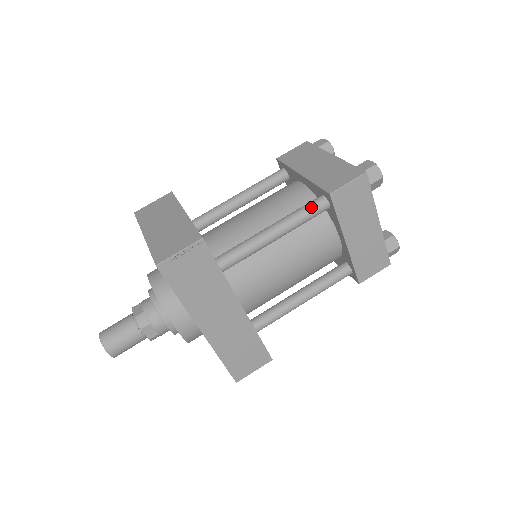
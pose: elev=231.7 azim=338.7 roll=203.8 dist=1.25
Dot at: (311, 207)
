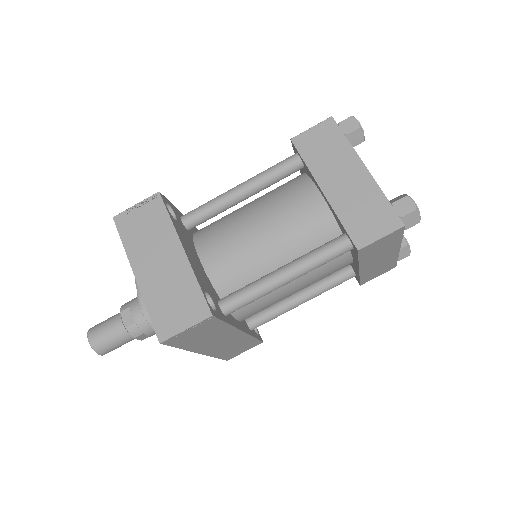
Dot at: (332, 253)
